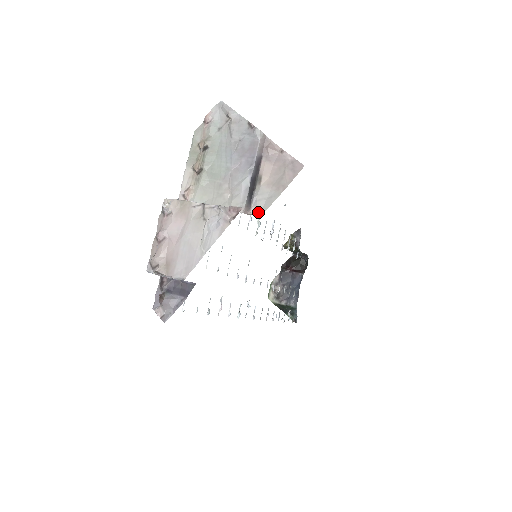
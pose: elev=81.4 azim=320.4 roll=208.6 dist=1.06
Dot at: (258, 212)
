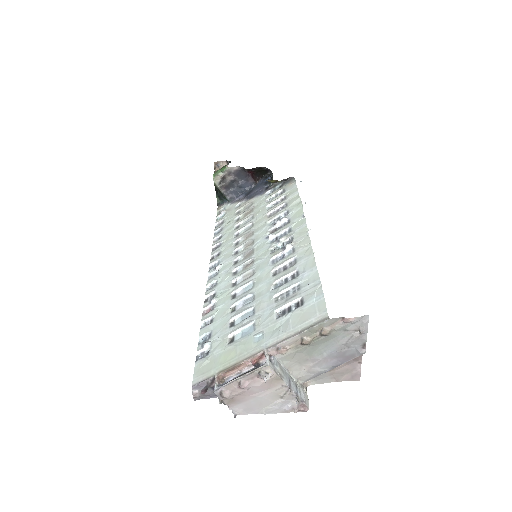
Dot at: (310, 382)
